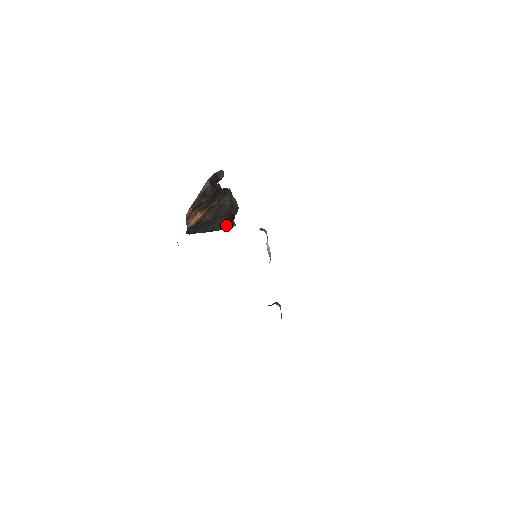
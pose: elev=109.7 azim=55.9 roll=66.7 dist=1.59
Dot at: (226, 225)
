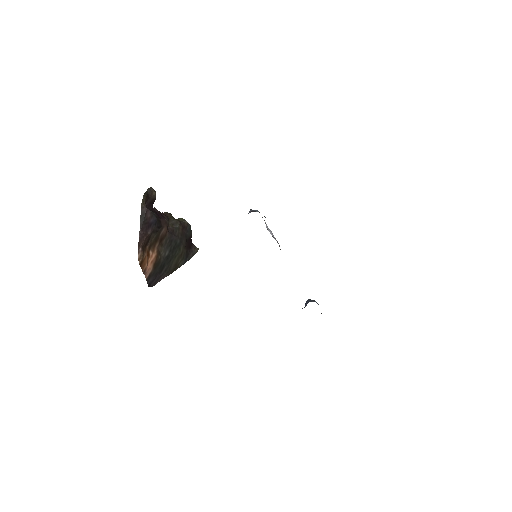
Dot at: (188, 254)
